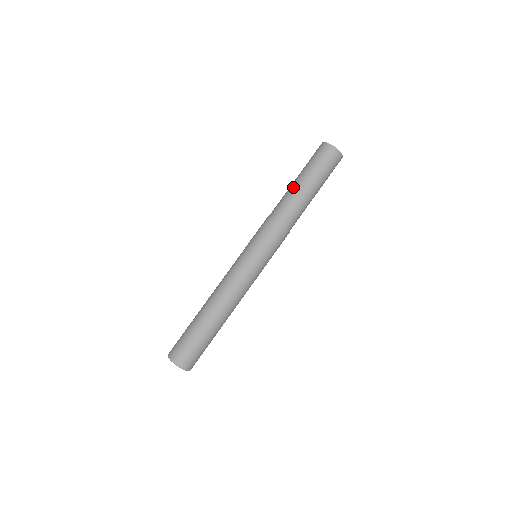
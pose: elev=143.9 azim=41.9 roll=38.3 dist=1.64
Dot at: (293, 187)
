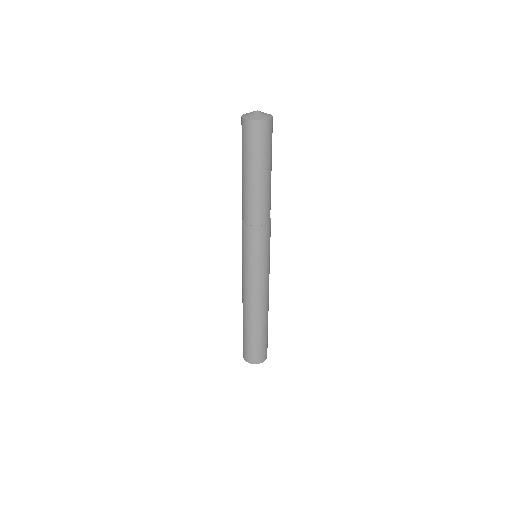
Dot at: (252, 187)
